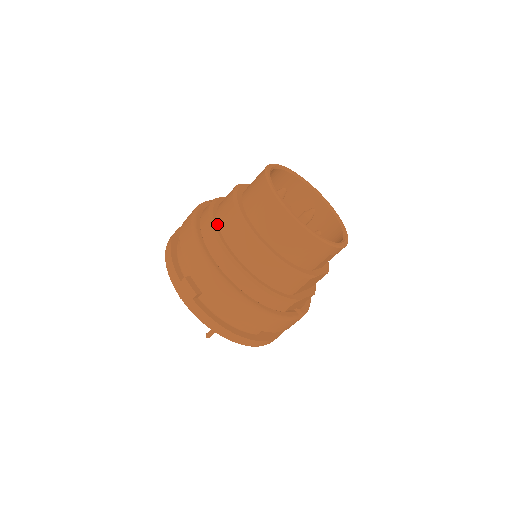
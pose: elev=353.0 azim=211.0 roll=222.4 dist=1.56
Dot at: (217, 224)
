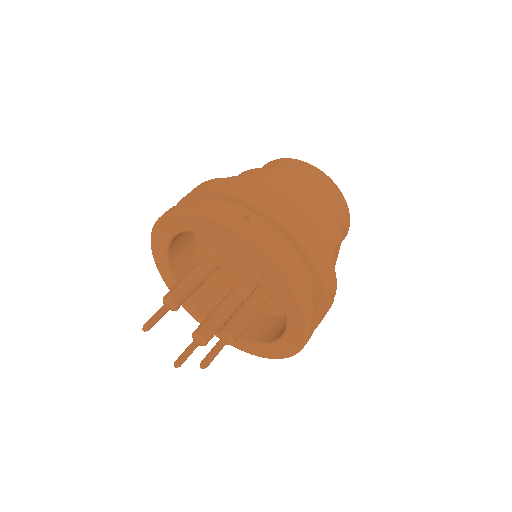
Dot at: occluded
